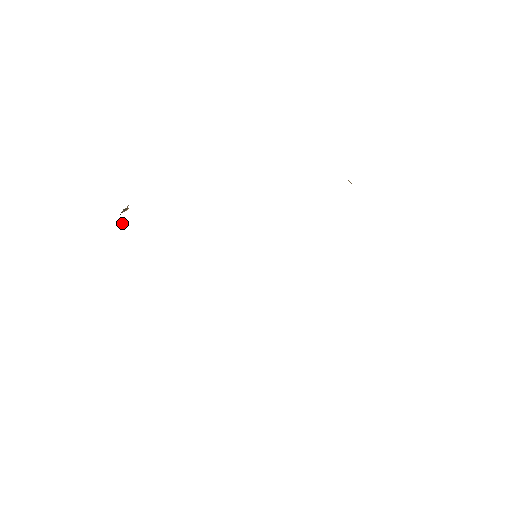
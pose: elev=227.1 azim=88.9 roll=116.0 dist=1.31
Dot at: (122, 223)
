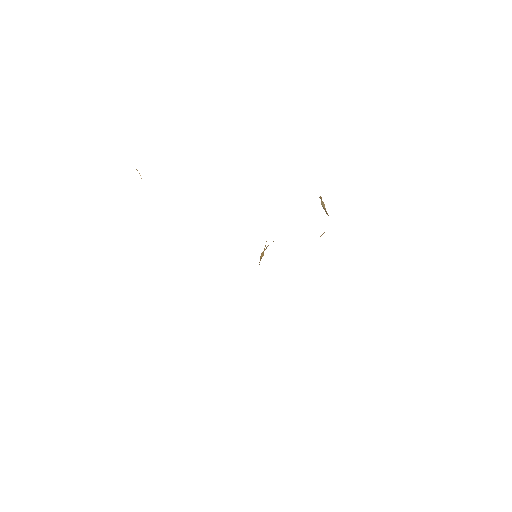
Dot at: occluded
